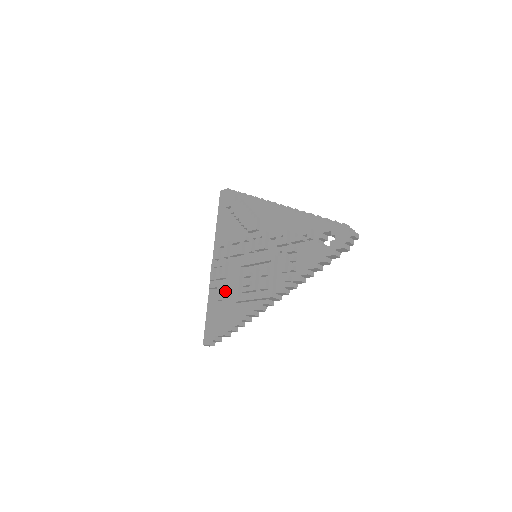
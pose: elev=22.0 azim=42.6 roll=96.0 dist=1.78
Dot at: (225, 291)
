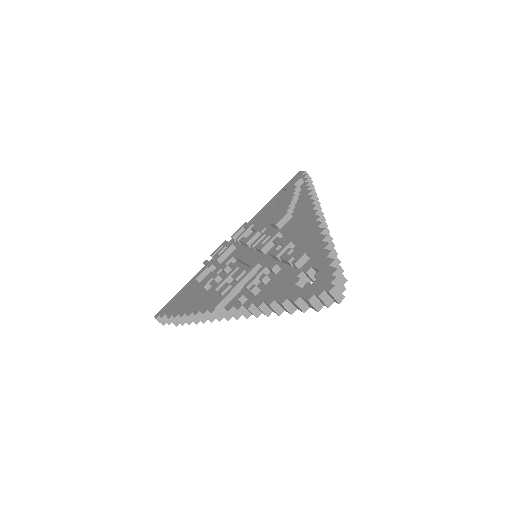
Dot at: (208, 275)
